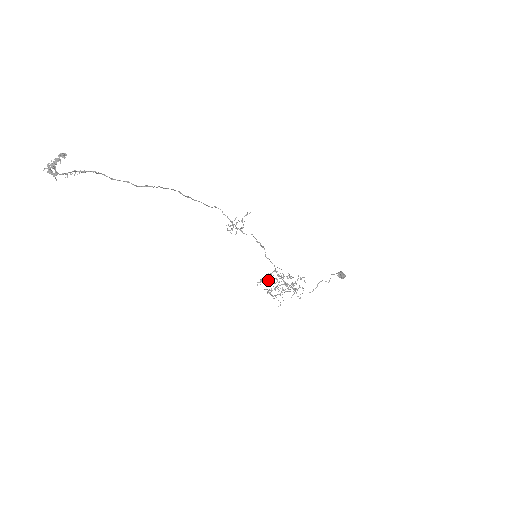
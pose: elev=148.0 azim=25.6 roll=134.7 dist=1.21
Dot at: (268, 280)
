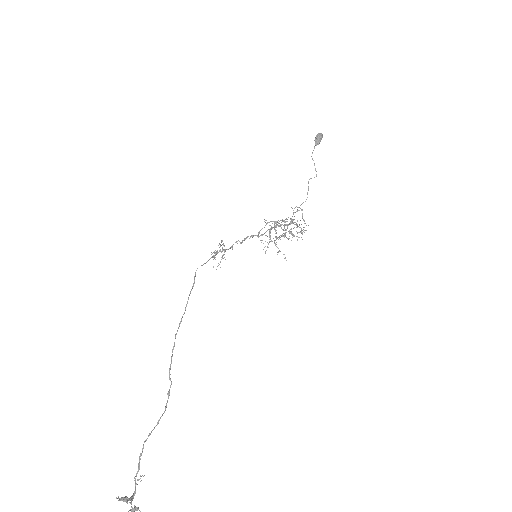
Dot at: occluded
